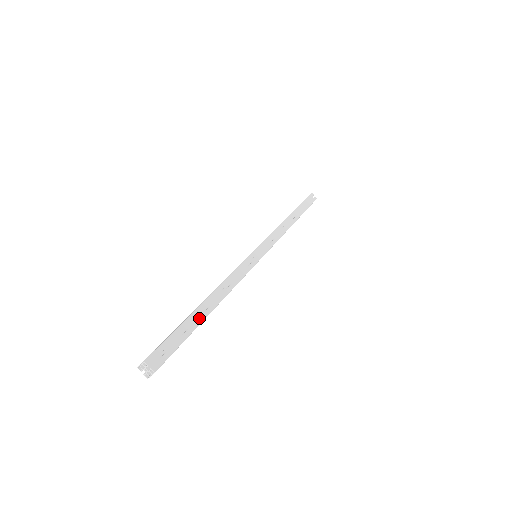
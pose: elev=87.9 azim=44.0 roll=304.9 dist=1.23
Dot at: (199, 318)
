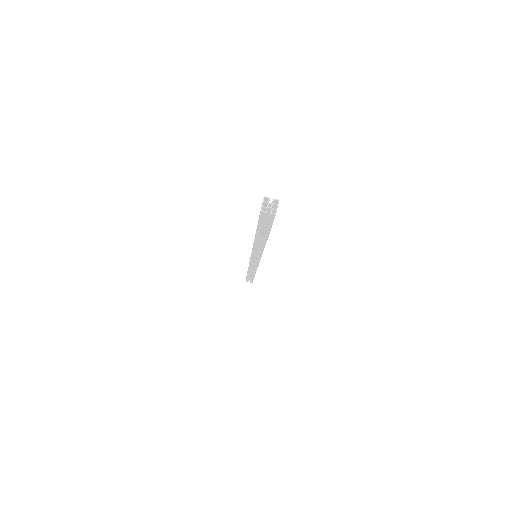
Dot at: occluded
